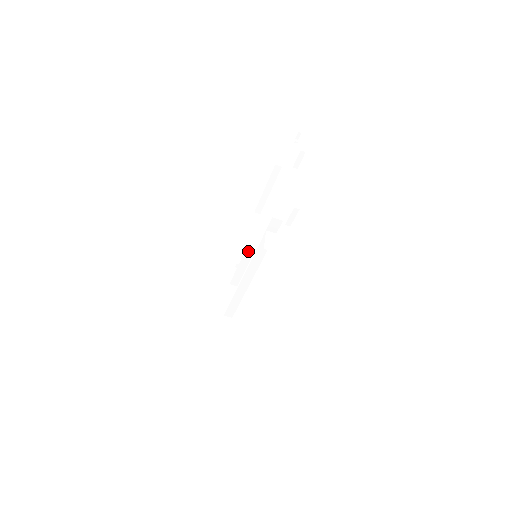
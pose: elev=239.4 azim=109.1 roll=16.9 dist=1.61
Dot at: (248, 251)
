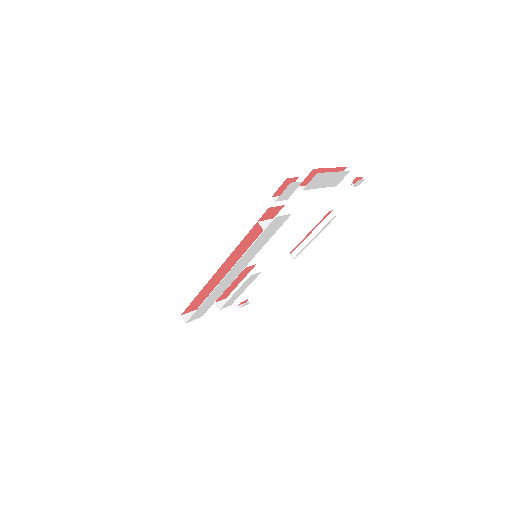
Dot at: (258, 267)
